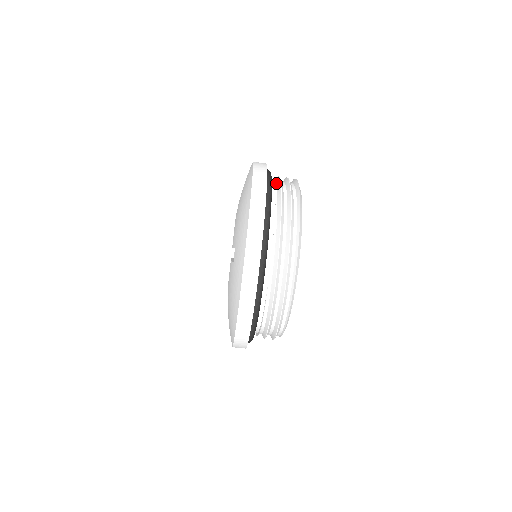
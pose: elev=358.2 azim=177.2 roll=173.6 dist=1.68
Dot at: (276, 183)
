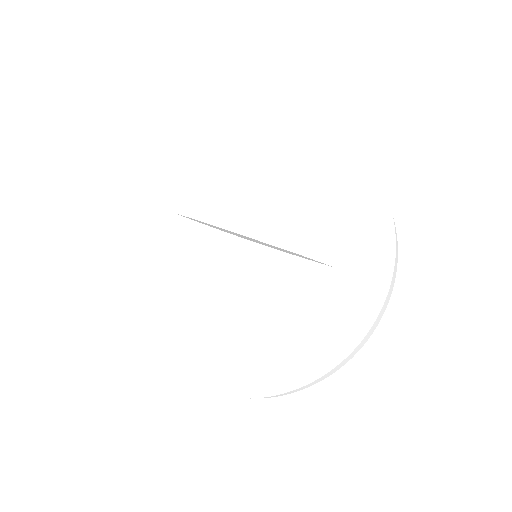
Dot at: occluded
